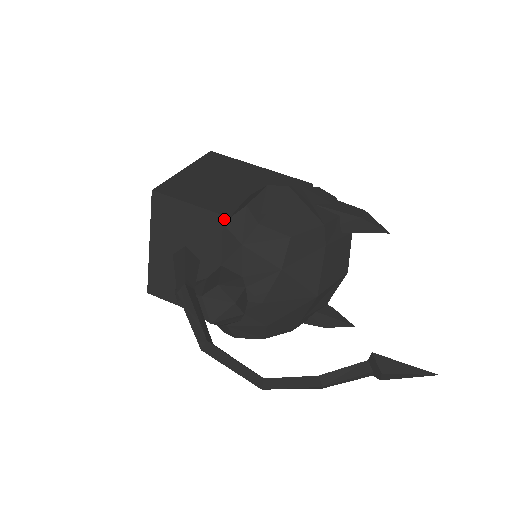
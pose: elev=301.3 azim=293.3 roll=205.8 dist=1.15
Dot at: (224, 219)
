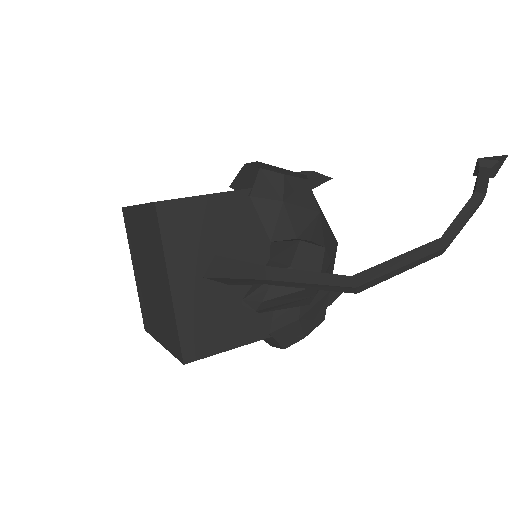
Dot at: (247, 193)
